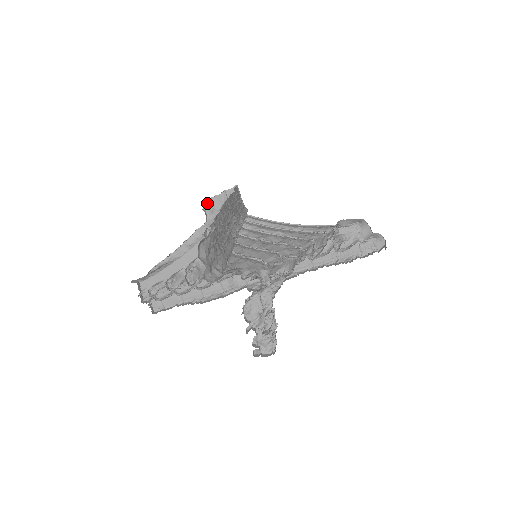
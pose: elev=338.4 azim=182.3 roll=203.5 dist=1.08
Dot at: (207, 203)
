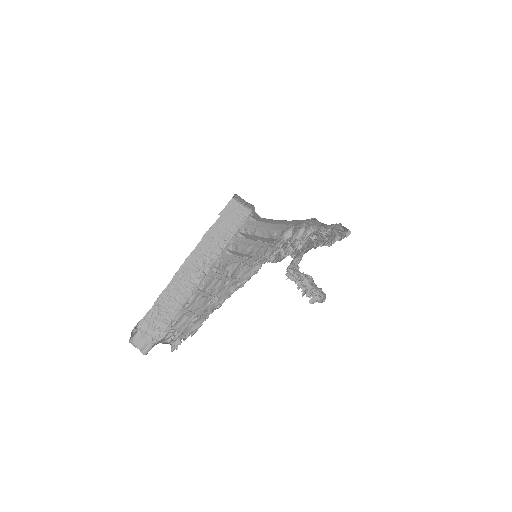
Dot at: occluded
